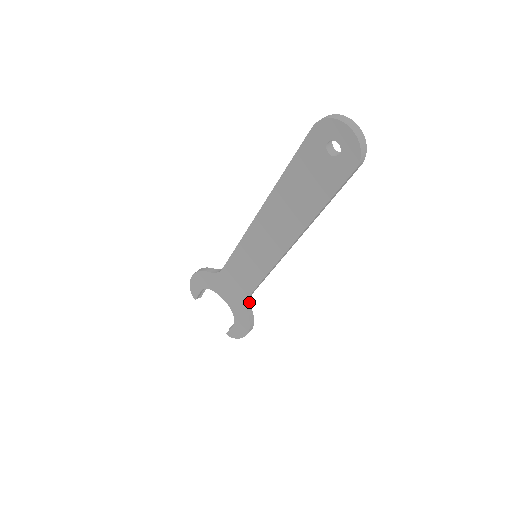
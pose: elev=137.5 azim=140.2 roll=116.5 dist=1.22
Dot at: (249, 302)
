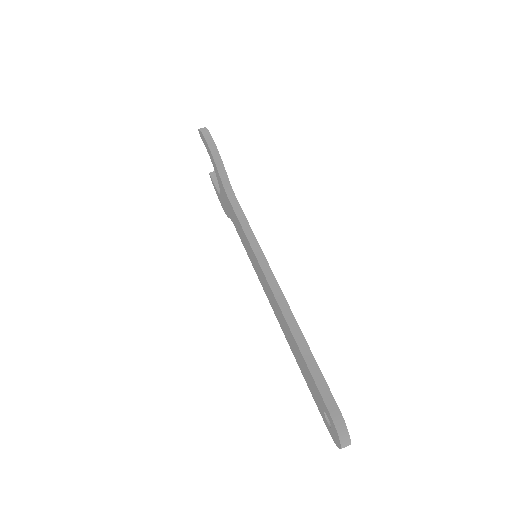
Dot at: occluded
